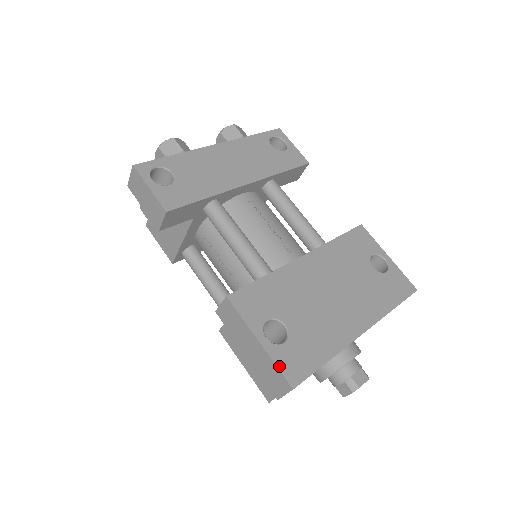
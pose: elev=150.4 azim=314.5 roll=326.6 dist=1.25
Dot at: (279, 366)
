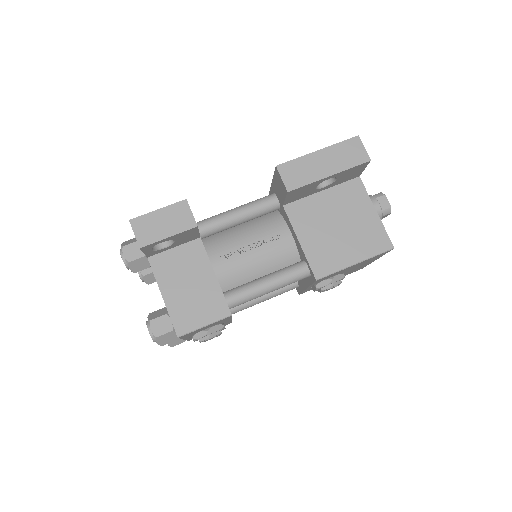
Dot at: (340, 143)
